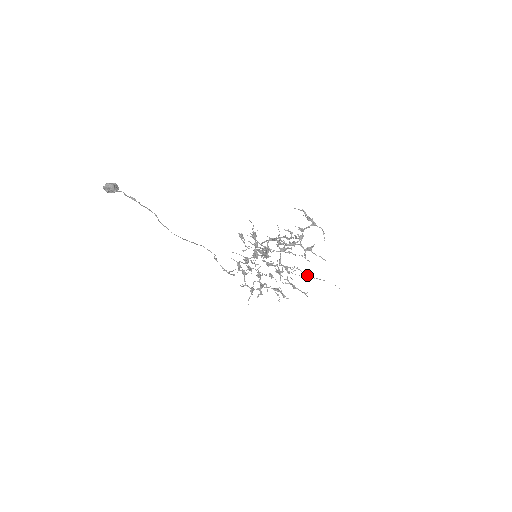
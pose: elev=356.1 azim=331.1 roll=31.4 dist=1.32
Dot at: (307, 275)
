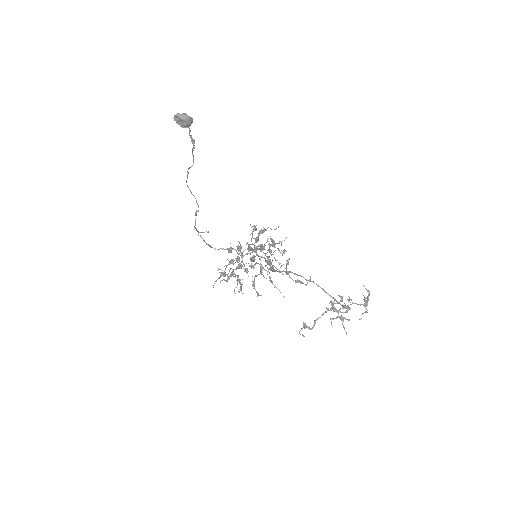
Dot at: (271, 280)
